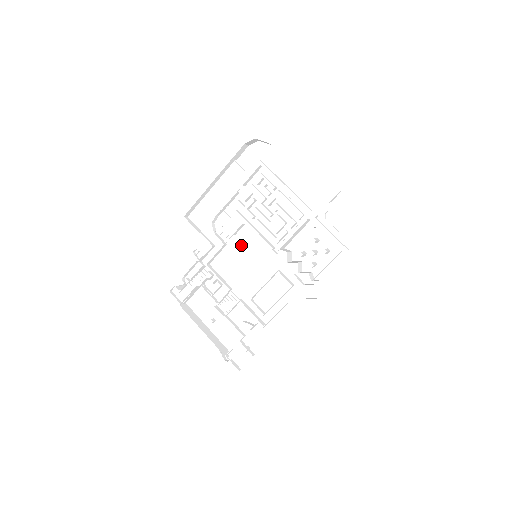
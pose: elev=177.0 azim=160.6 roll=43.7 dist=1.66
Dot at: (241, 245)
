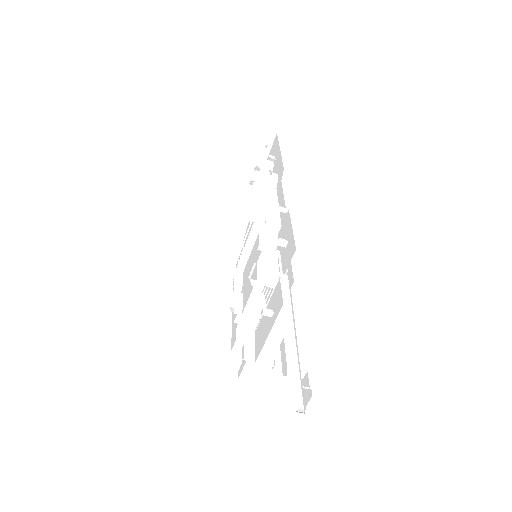
Dot at: (247, 275)
